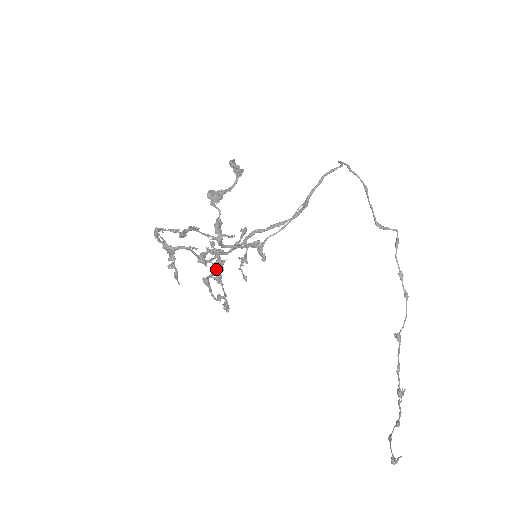
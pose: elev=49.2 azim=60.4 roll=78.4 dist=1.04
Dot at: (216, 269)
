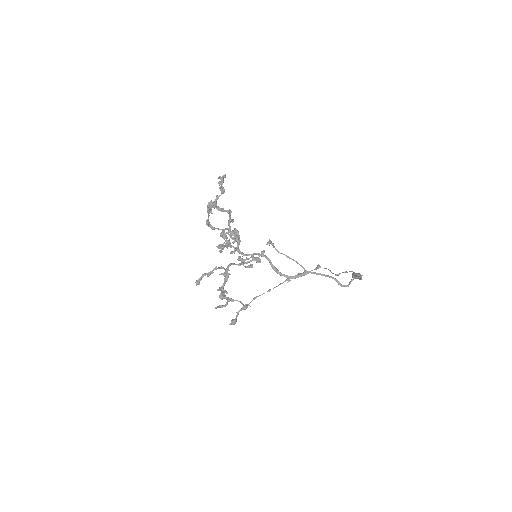
Dot at: occluded
